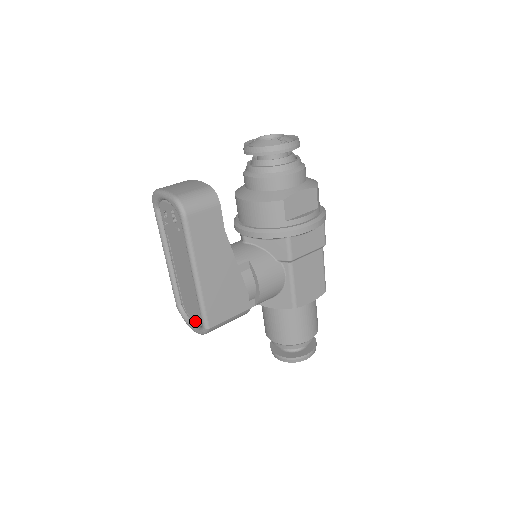
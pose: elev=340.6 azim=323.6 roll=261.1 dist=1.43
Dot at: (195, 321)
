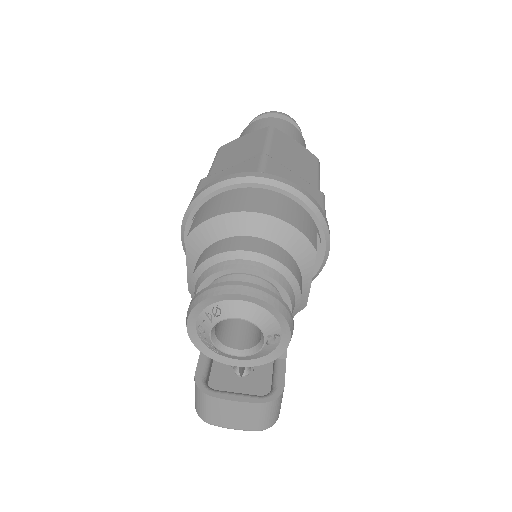
Dot at: occluded
